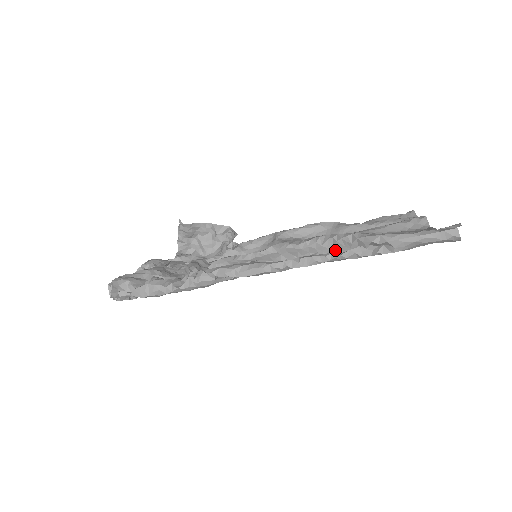
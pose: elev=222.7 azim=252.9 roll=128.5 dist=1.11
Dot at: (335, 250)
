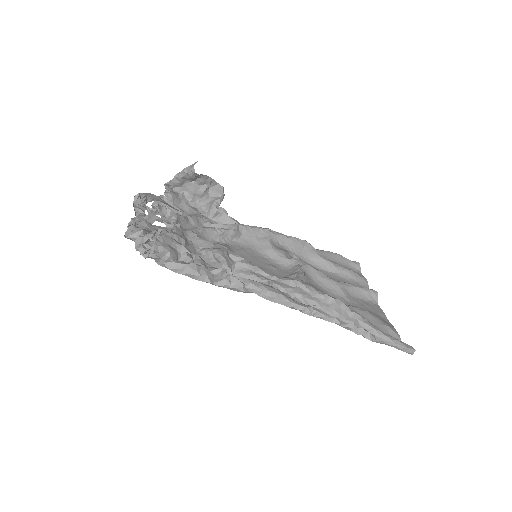
Dot at: (334, 312)
